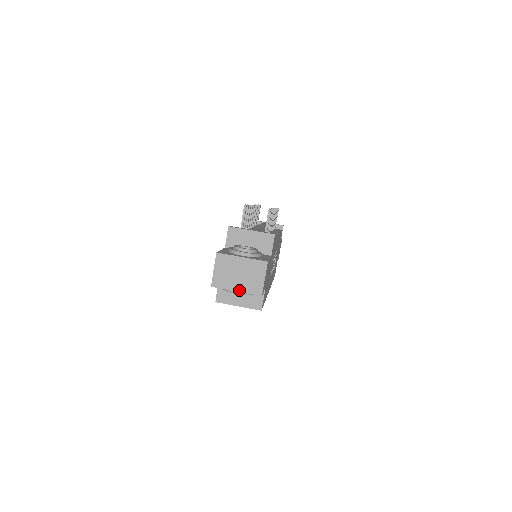
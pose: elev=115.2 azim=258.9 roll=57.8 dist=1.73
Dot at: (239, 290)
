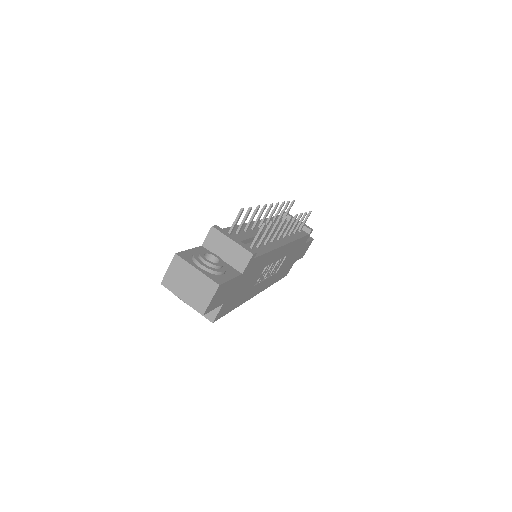
Dot at: (184, 299)
